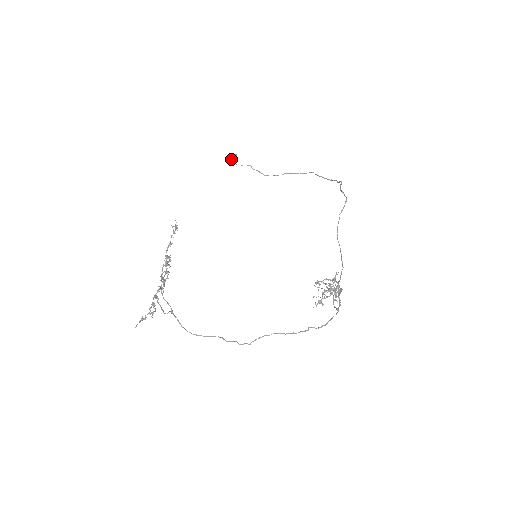
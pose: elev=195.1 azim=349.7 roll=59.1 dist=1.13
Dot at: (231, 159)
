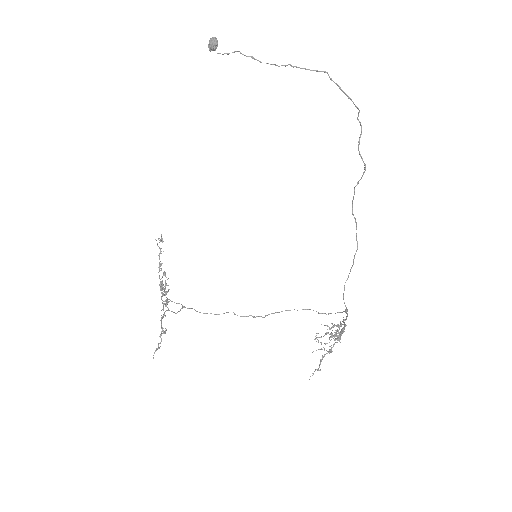
Dot at: (210, 49)
